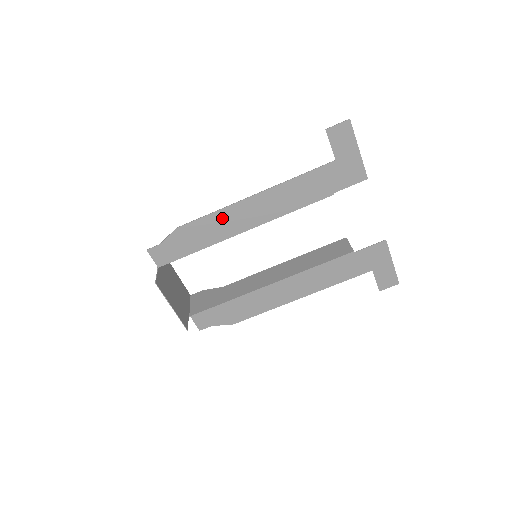
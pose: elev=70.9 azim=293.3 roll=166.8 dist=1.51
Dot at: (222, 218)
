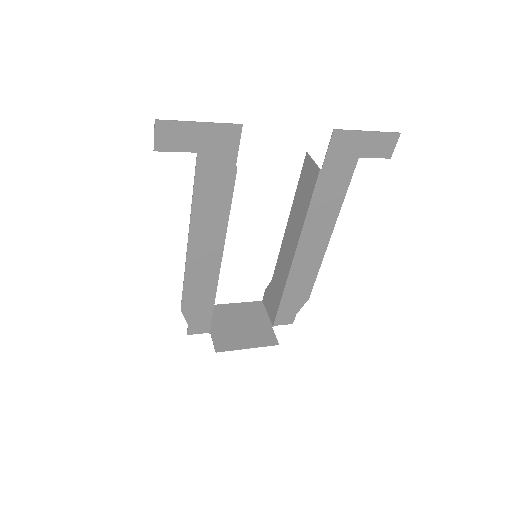
Dot at: (194, 274)
